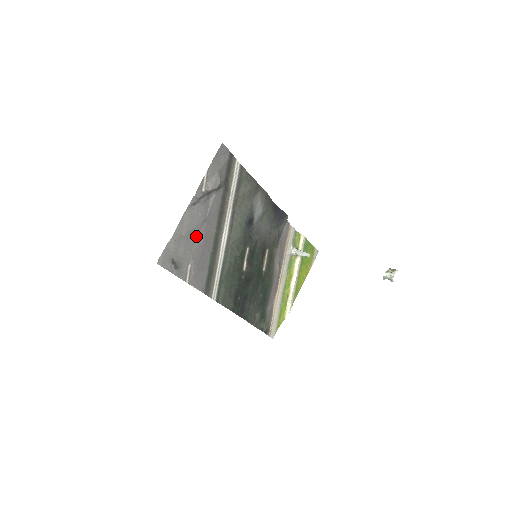
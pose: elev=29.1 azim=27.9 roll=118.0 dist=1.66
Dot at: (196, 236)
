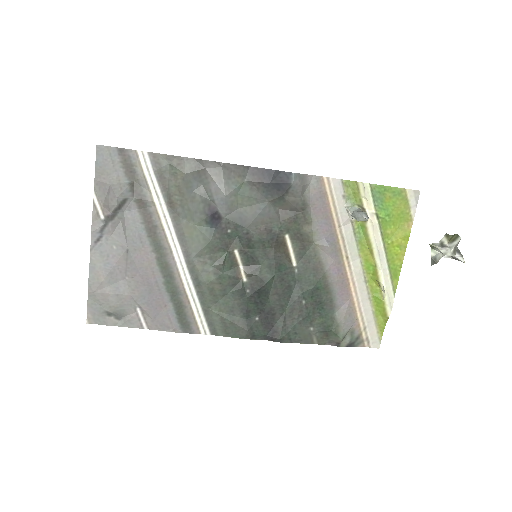
Dot at: (126, 273)
